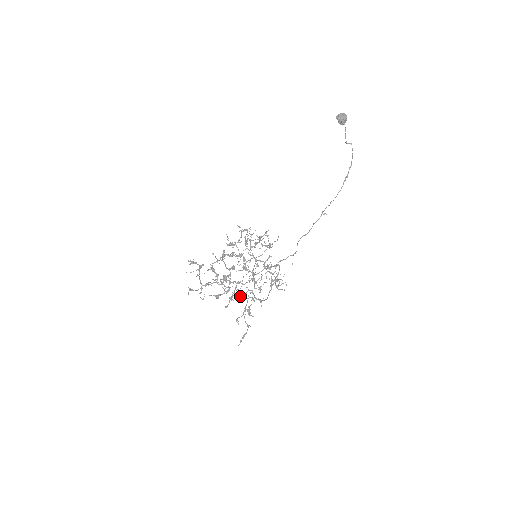
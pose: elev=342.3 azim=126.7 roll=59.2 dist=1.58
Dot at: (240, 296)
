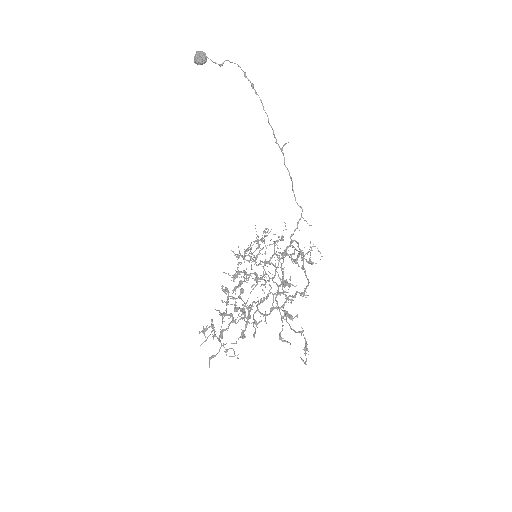
Dot at: (271, 311)
